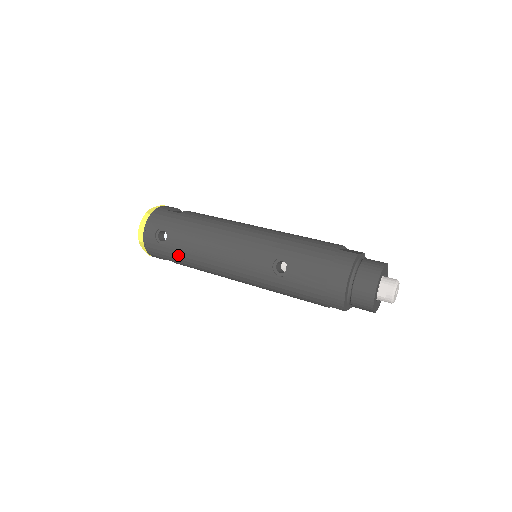
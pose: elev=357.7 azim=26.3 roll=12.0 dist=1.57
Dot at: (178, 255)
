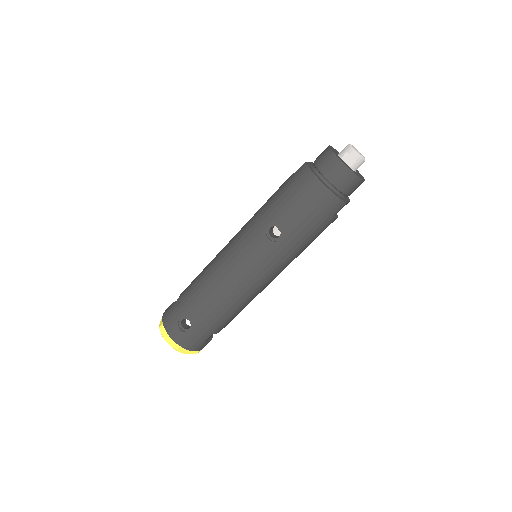
Dot at: (210, 322)
